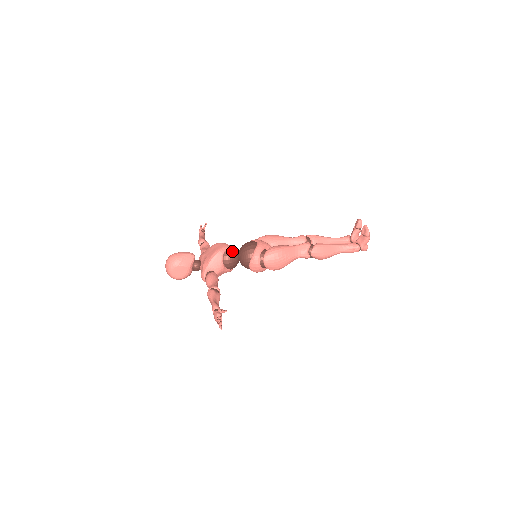
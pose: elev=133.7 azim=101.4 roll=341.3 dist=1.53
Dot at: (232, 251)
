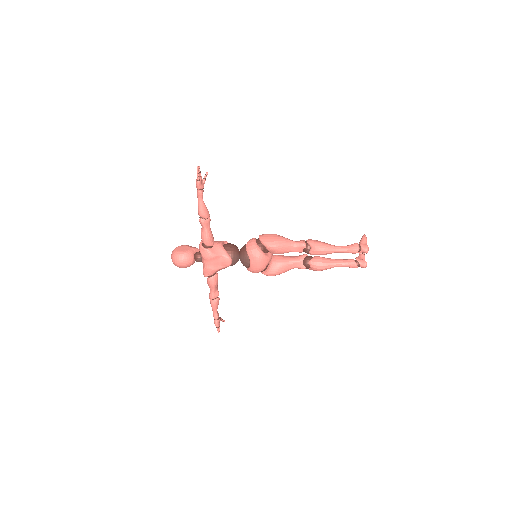
Dot at: occluded
